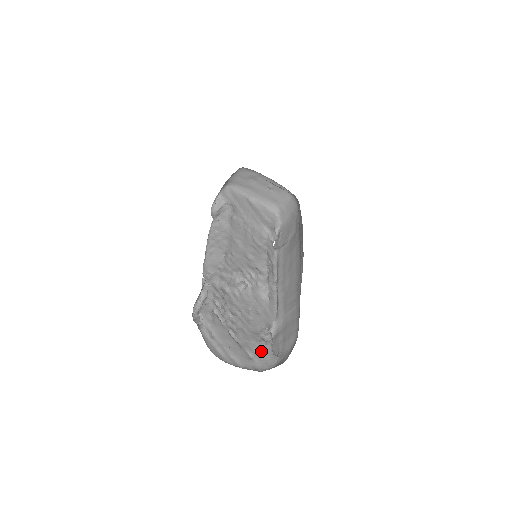
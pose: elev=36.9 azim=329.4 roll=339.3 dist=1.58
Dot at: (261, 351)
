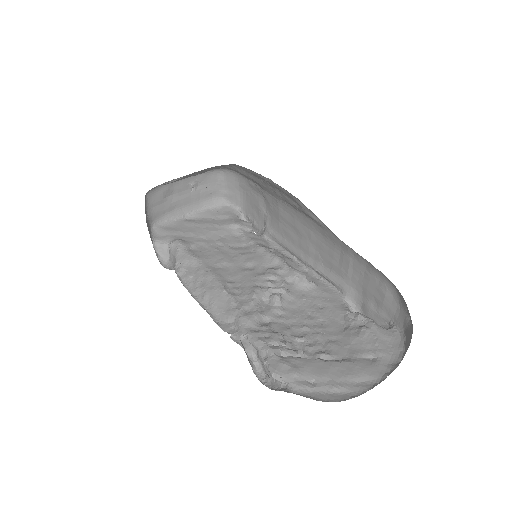
Dot at: (373, 341)
